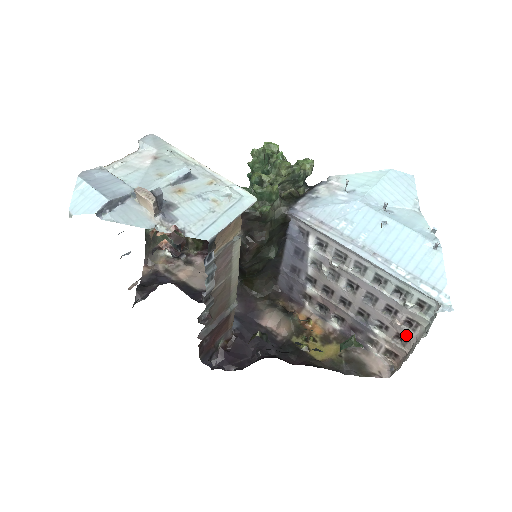
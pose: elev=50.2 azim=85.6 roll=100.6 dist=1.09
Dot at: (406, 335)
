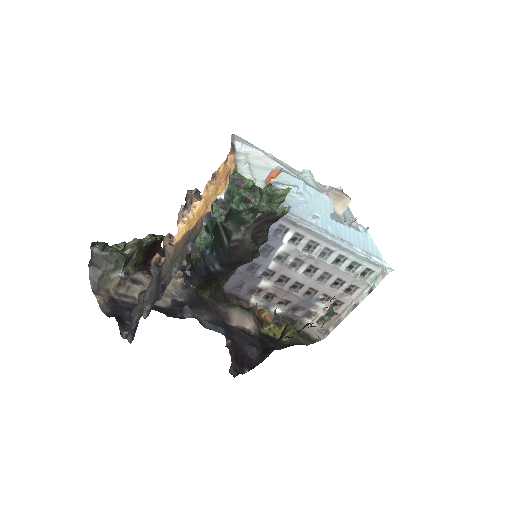
Dot at: (344, 300)
